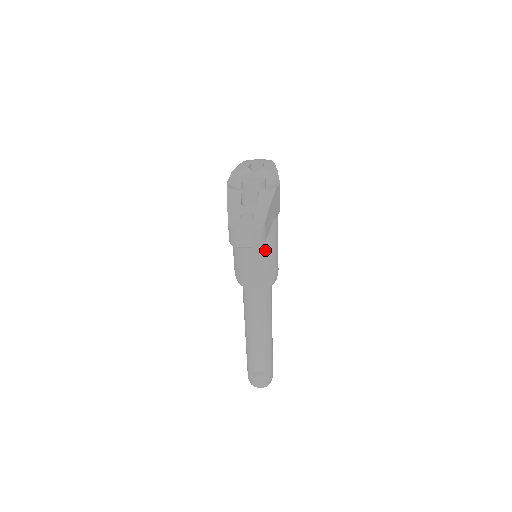
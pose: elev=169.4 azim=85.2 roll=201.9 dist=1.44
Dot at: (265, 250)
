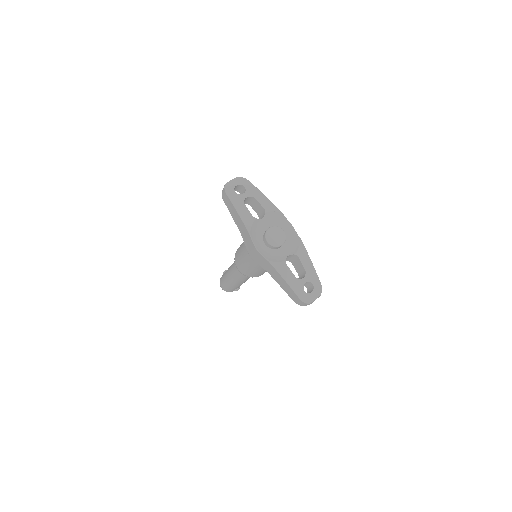
Dot at: occluded
